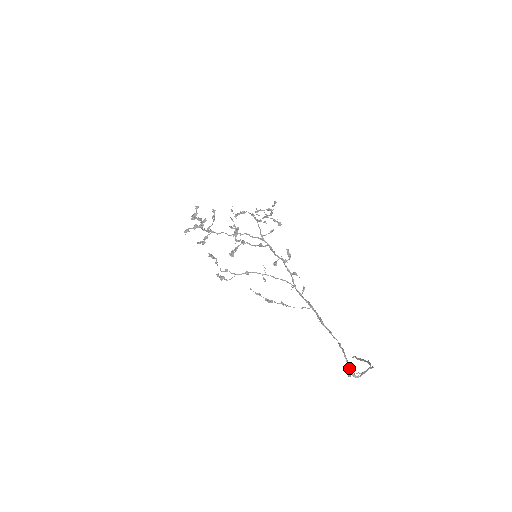
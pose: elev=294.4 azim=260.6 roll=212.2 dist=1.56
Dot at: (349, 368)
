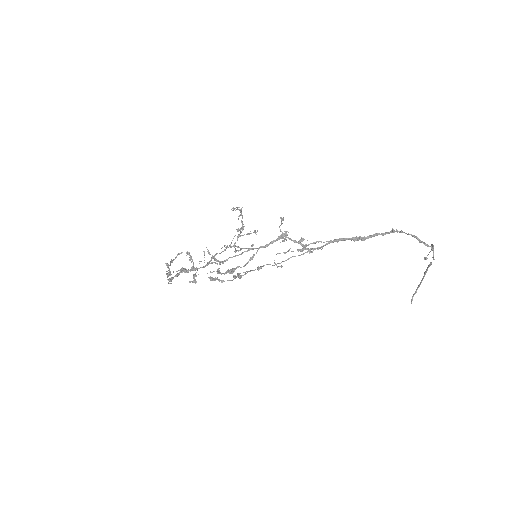
Dot at: (419, 239)
